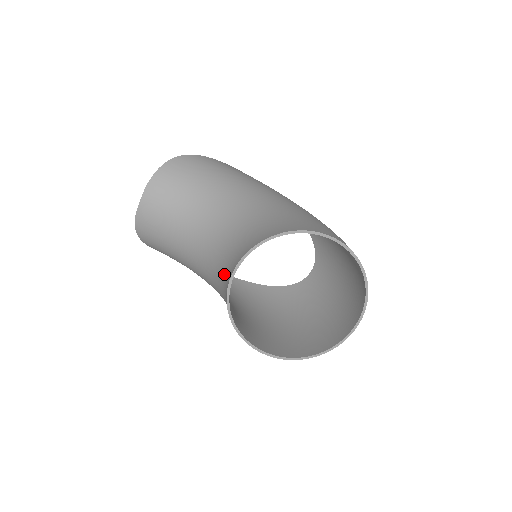
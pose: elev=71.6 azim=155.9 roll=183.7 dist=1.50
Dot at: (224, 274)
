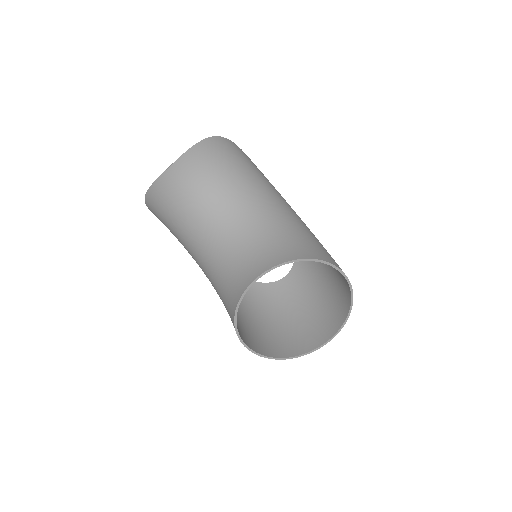
Dot at: (239, 271)
